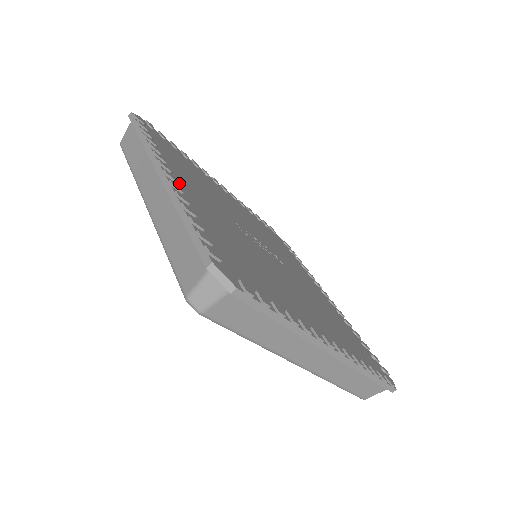
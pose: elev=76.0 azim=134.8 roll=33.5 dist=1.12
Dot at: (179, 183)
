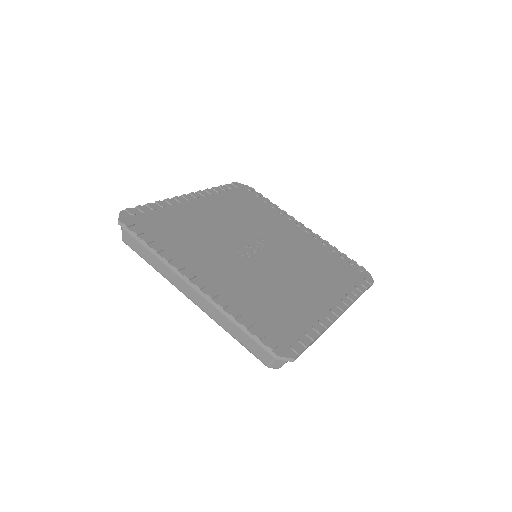
Dot at: (205, 280)
